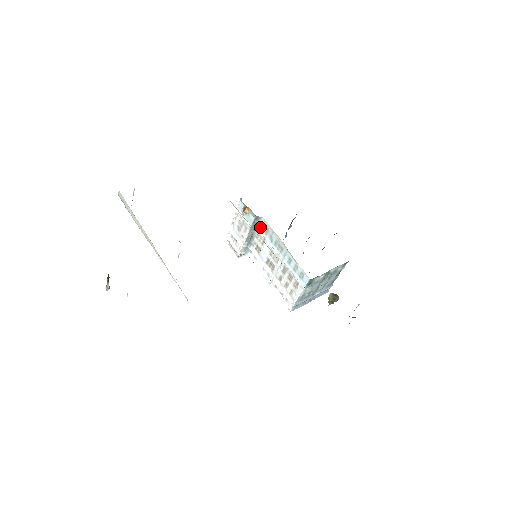
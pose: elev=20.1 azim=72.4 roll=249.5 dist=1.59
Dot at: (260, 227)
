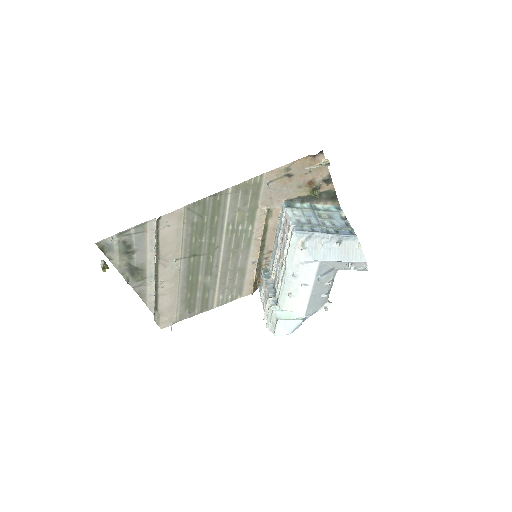
Dot at: (272, 273)
